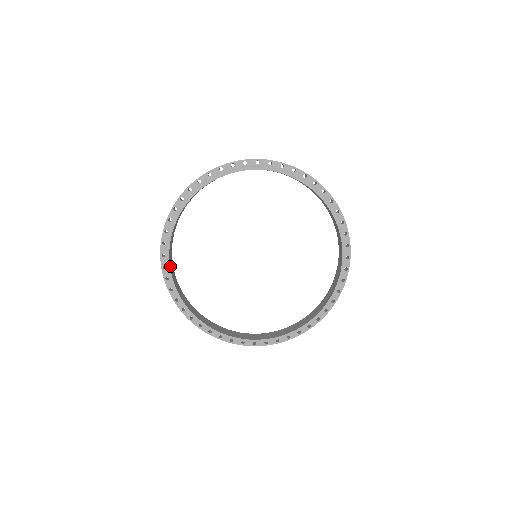
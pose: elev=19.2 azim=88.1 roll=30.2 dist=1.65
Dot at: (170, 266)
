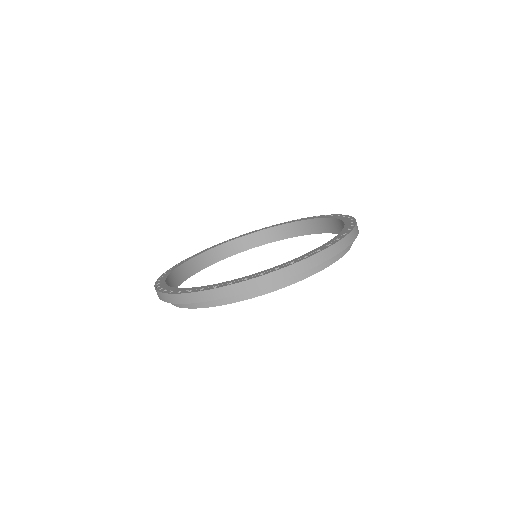
Dot at: occluded
